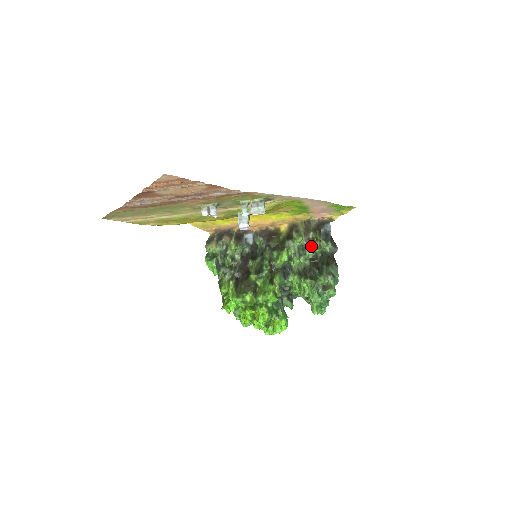
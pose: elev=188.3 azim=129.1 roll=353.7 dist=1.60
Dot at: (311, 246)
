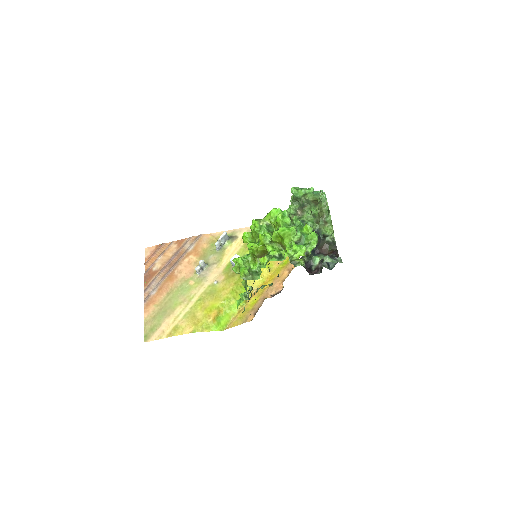
Dot at: occluded
